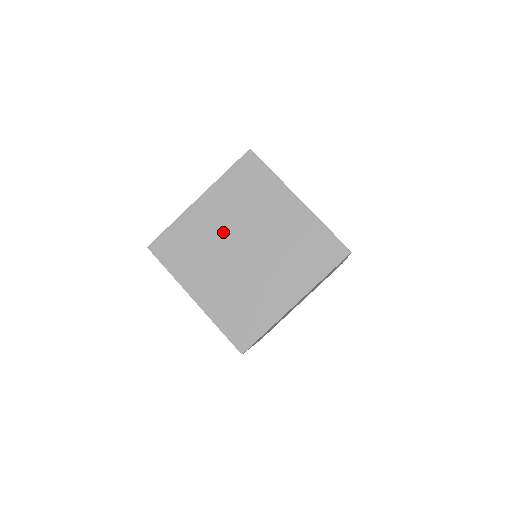
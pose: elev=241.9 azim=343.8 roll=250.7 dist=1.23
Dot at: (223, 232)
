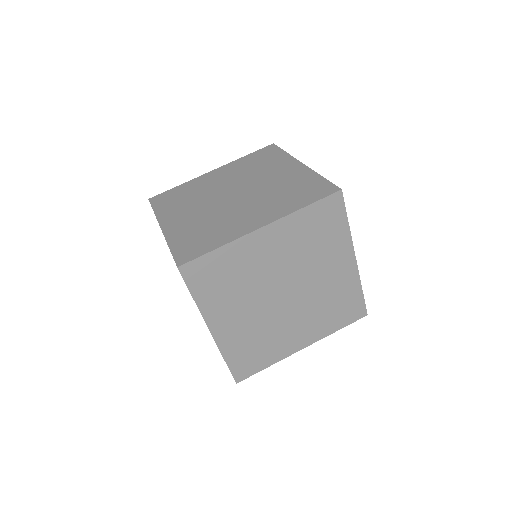
Dot at: occluded
